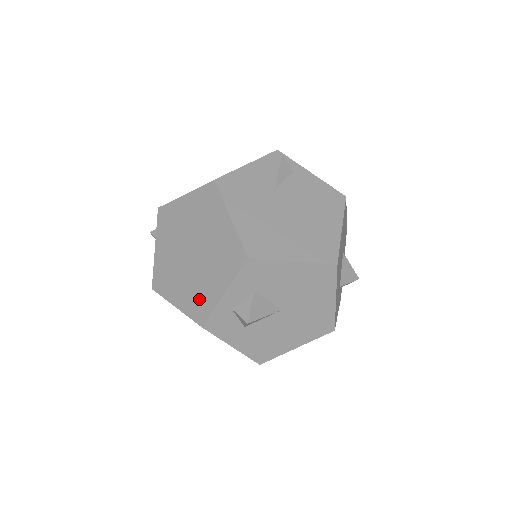
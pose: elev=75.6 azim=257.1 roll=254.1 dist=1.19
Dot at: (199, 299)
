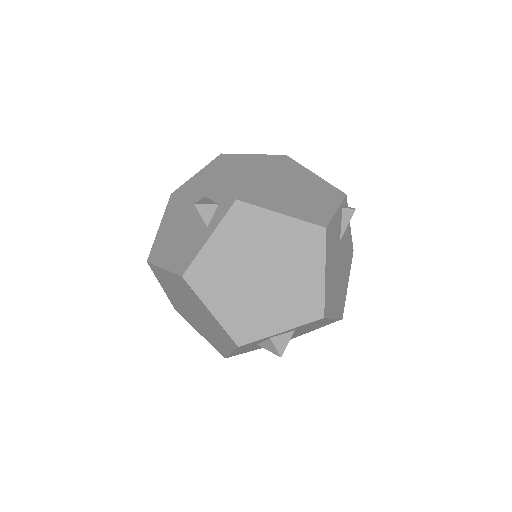
Dot at: (248, 321)
